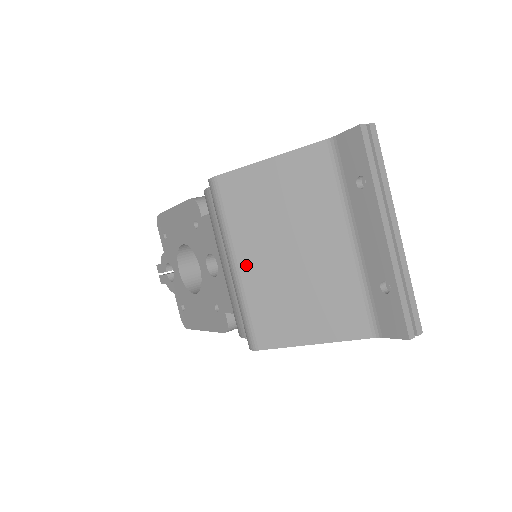
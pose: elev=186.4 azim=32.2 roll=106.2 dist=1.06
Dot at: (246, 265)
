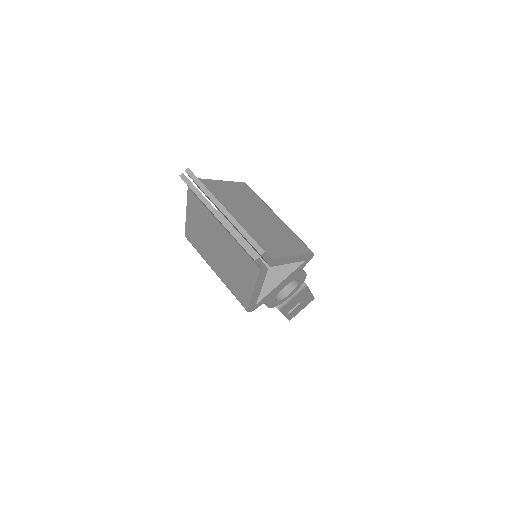
Dot at: (216, 269)
